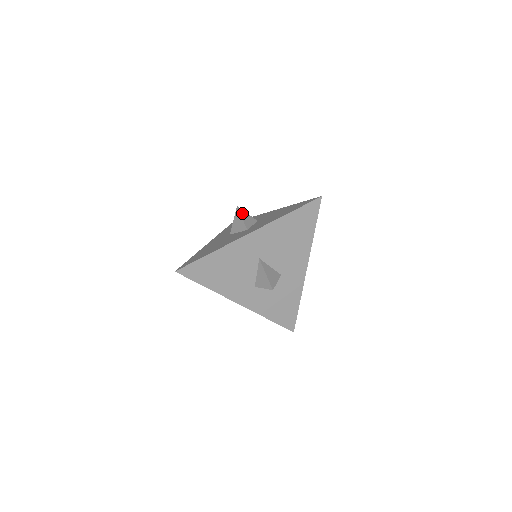
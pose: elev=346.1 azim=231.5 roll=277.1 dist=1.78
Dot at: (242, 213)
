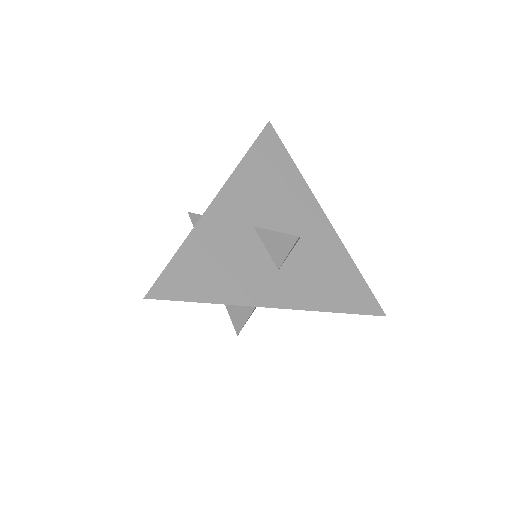
Dot at: (199, 215)
